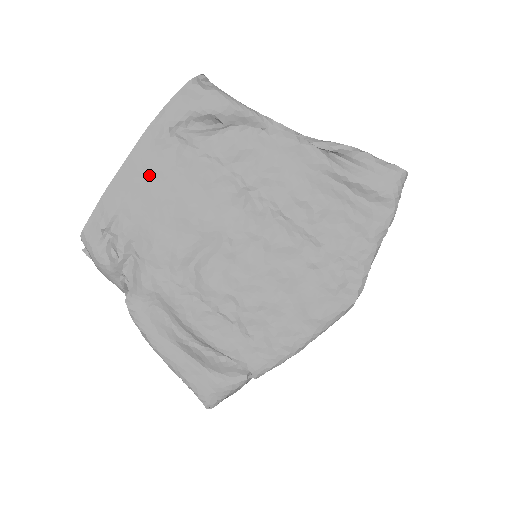
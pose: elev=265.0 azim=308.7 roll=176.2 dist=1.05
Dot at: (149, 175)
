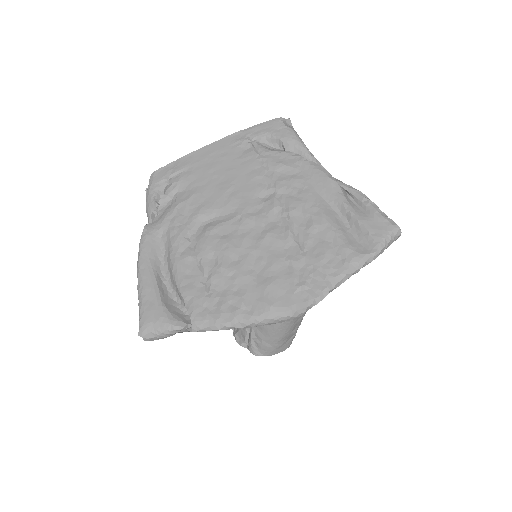
Dot at: (218, 157)
